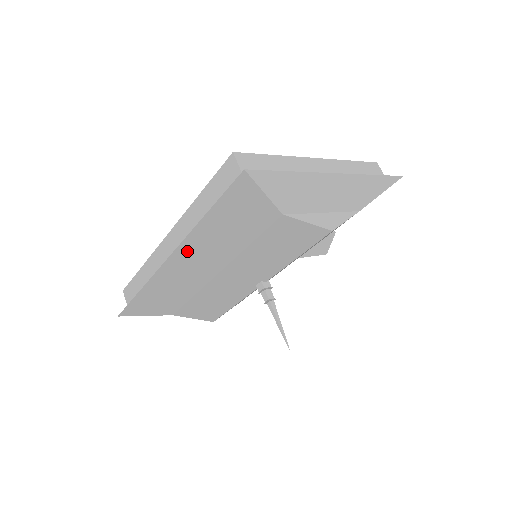
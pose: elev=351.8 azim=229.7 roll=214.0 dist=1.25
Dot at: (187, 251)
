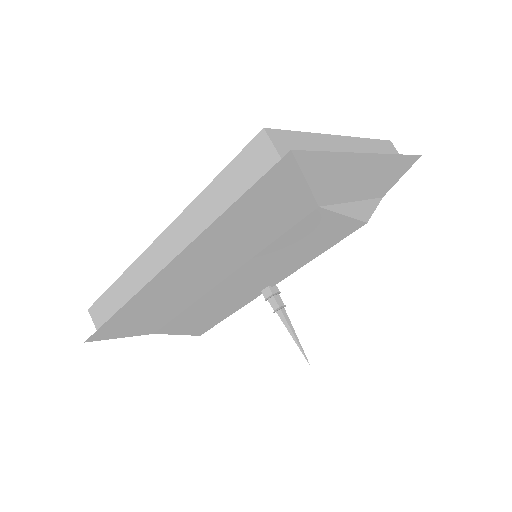
Dot at: (190, 258)
